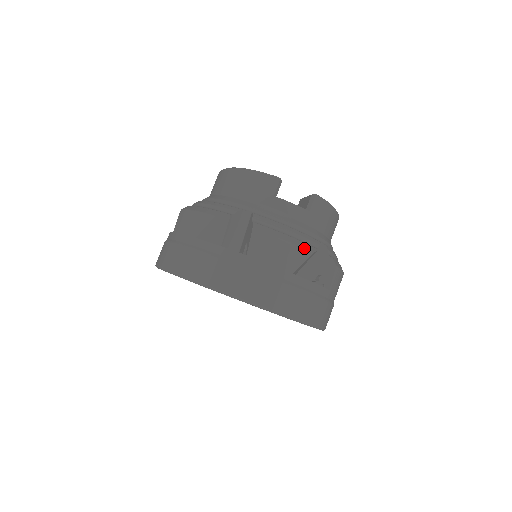
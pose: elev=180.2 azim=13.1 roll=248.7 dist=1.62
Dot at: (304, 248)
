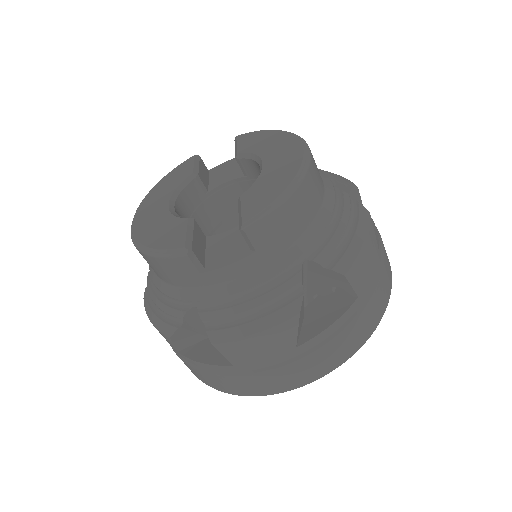
Dot at: (284, 321)
